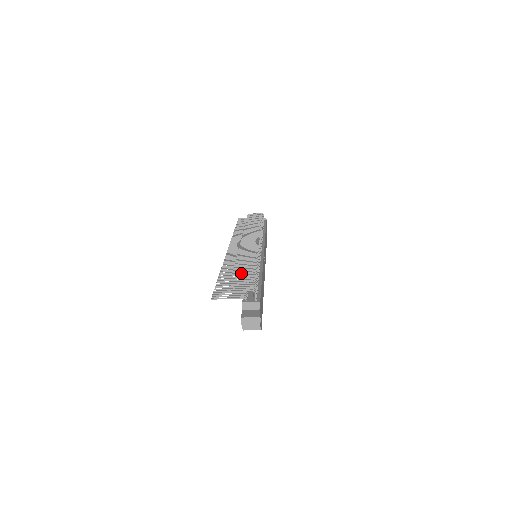
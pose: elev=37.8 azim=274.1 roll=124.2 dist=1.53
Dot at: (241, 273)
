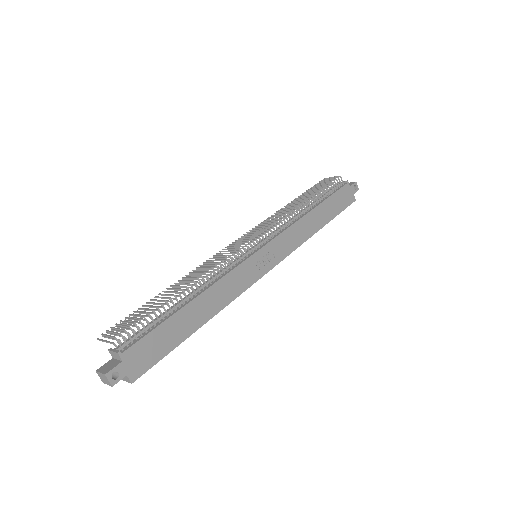
Dot at: (151, 303)
